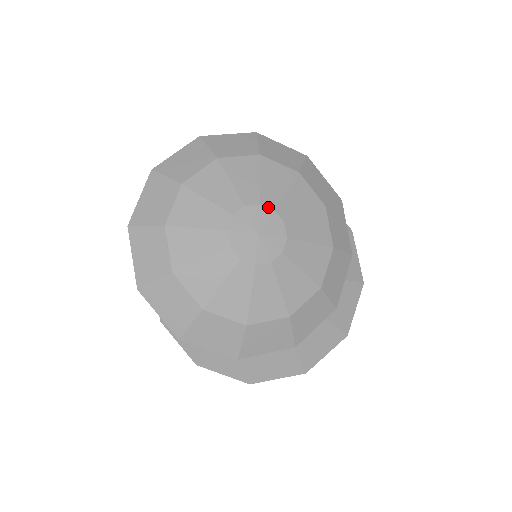
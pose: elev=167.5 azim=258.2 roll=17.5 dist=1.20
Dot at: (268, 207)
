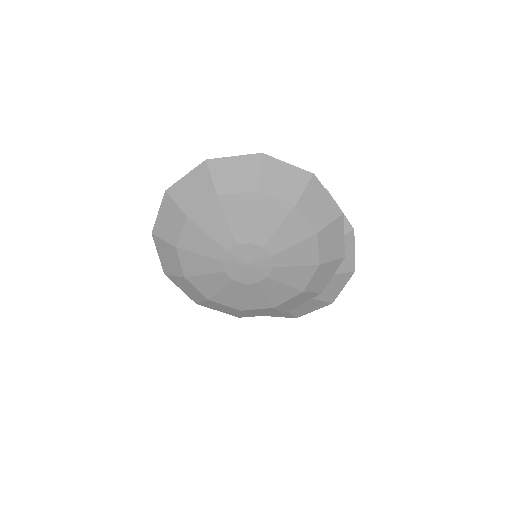
Dot at: (258, 245)
